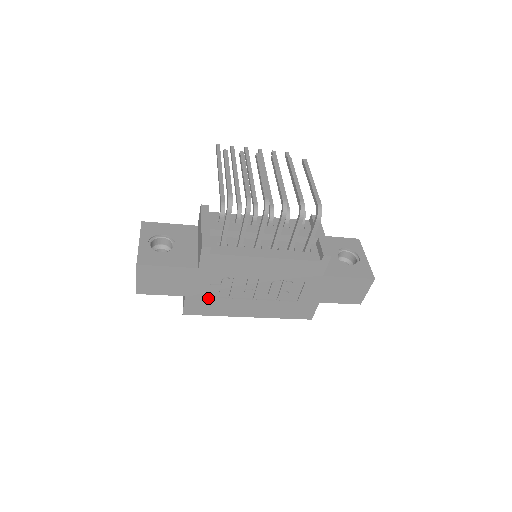
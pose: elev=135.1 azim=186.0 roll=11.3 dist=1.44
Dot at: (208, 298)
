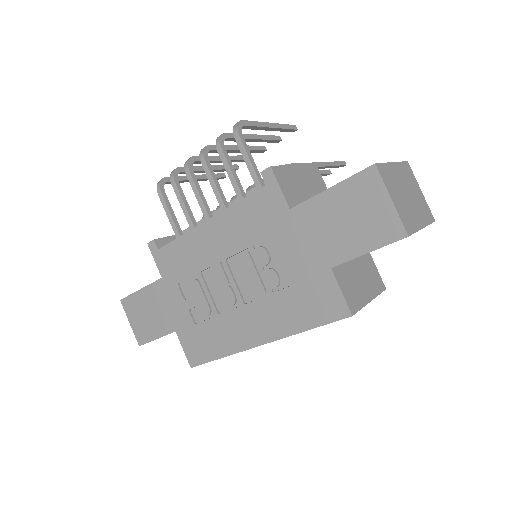
Dot at: (197, 325)
